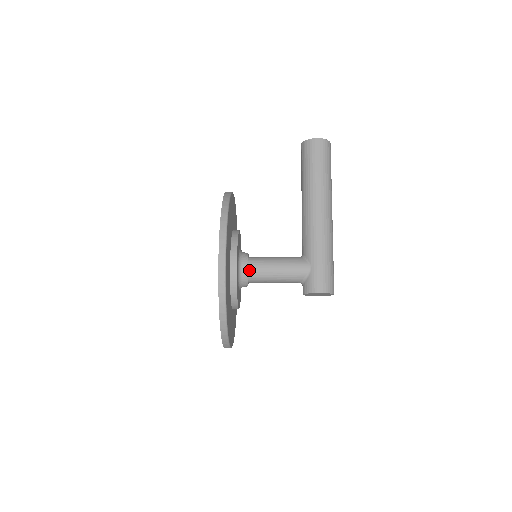
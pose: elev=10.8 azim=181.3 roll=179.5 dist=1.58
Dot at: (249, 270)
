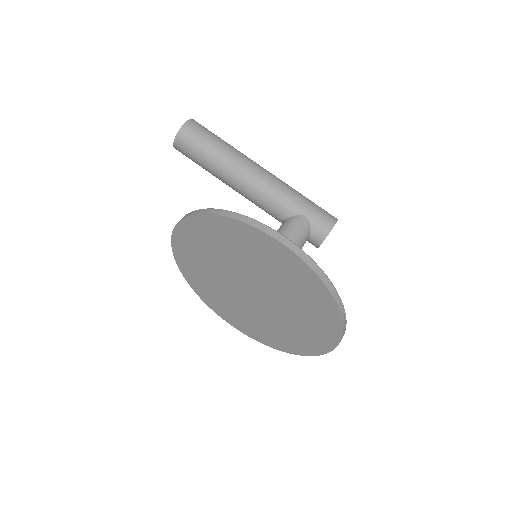
Dot at: occluded
